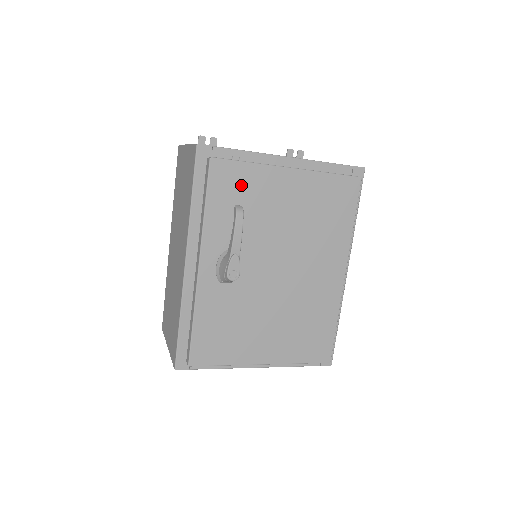
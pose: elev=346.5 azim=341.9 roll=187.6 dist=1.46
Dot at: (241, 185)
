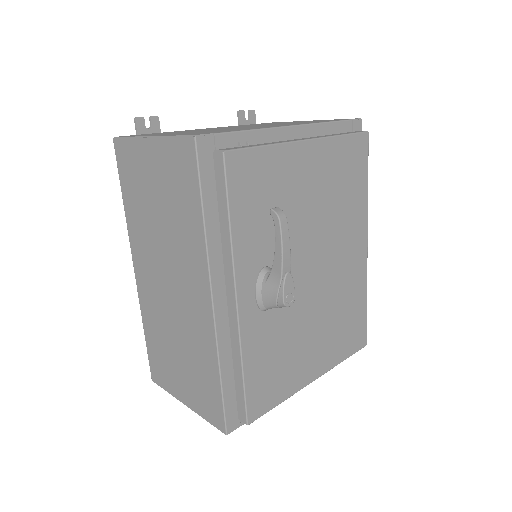
Dot at: (263, 179)
